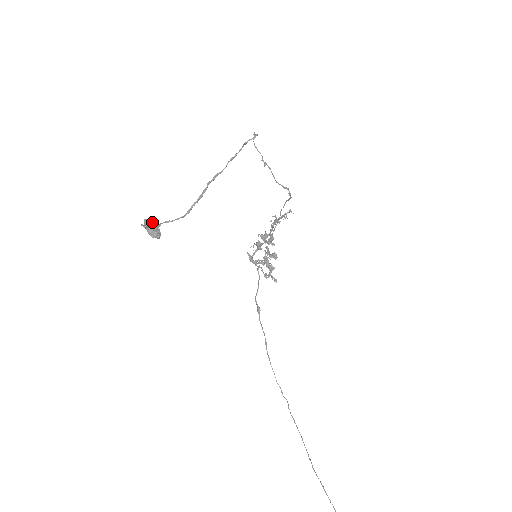
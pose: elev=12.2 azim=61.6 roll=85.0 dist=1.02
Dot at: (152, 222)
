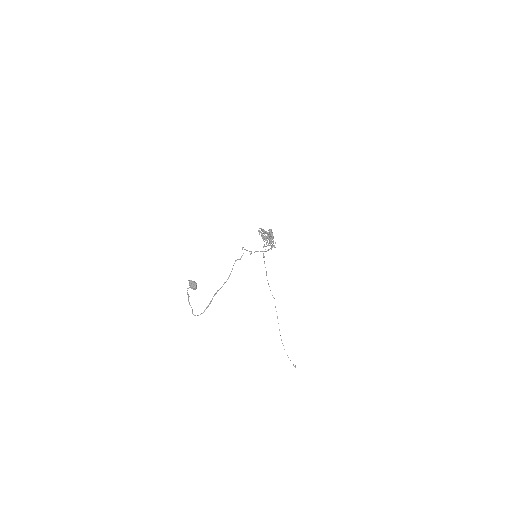
Dot at: (192, 285)
